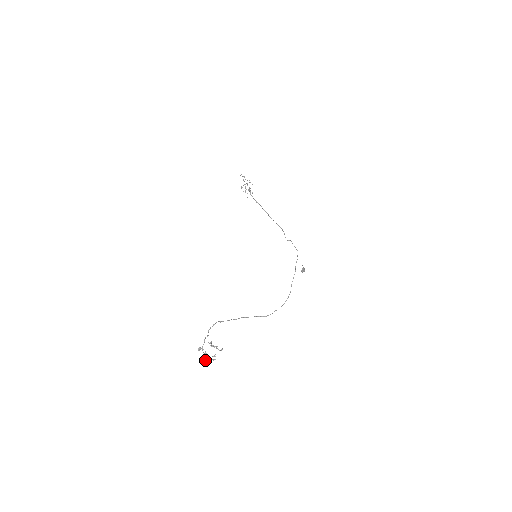
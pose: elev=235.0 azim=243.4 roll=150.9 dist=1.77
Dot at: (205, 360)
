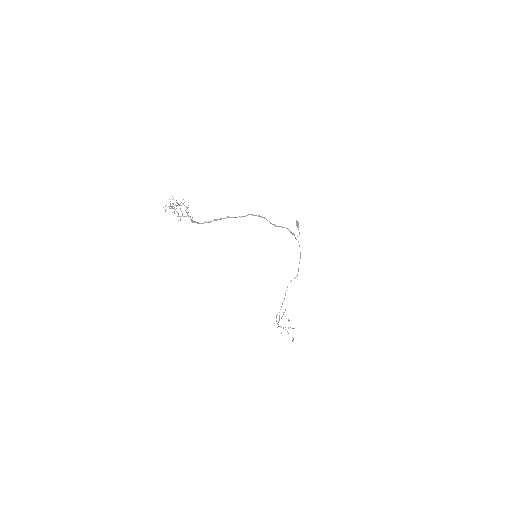
Dot at: (293, 339)
